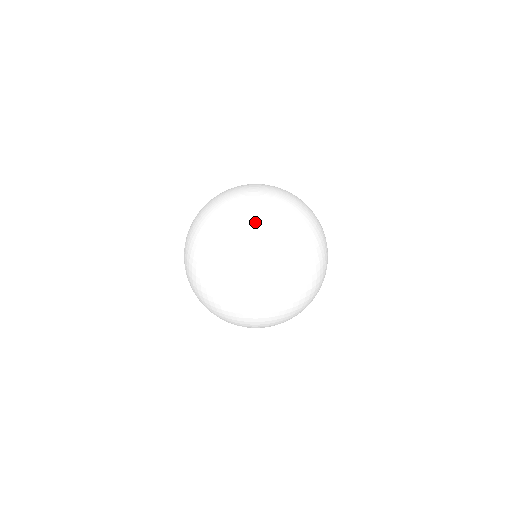
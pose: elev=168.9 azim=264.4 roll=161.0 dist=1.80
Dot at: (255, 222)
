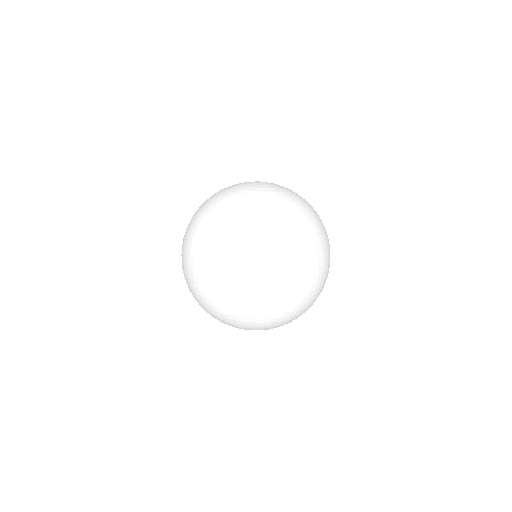
Dot at: (271, 204)
